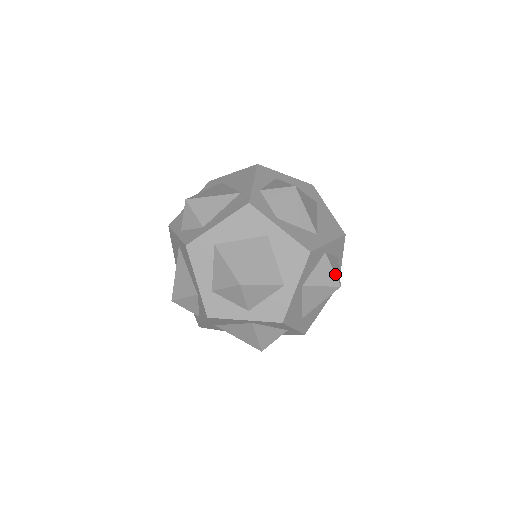
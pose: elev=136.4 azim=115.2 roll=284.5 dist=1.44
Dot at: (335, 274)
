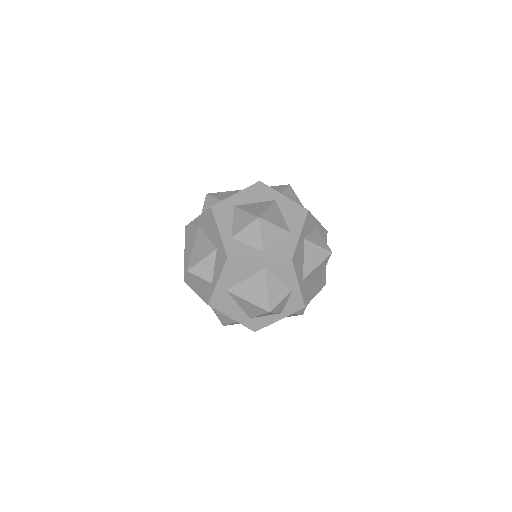
Dot at: (326, 243)
